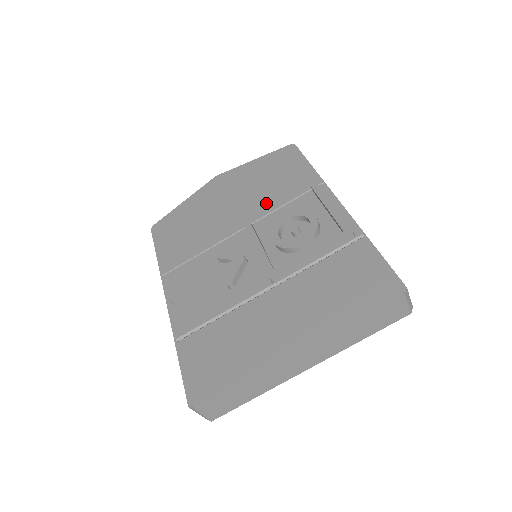
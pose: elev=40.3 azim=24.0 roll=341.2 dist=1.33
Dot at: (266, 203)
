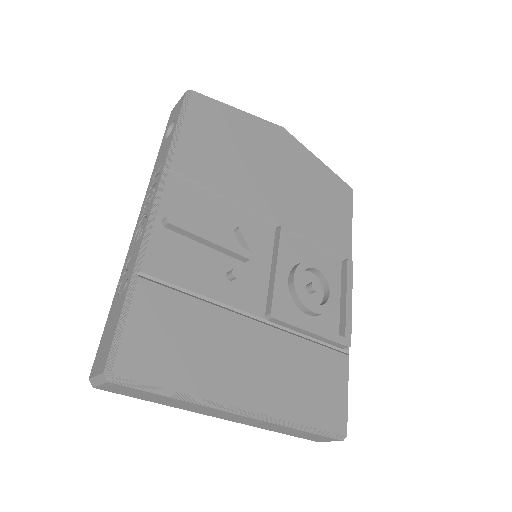
Dot at: (305, 222)
